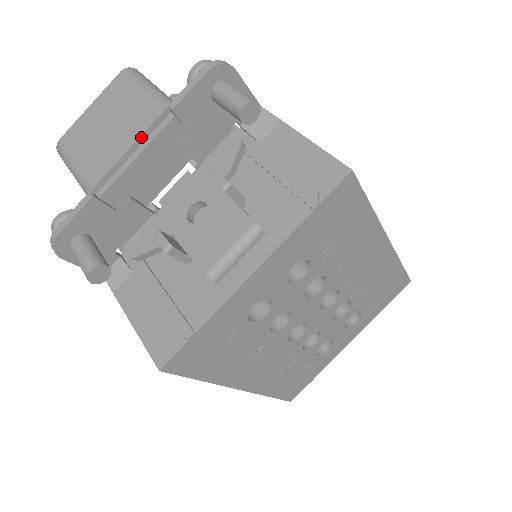
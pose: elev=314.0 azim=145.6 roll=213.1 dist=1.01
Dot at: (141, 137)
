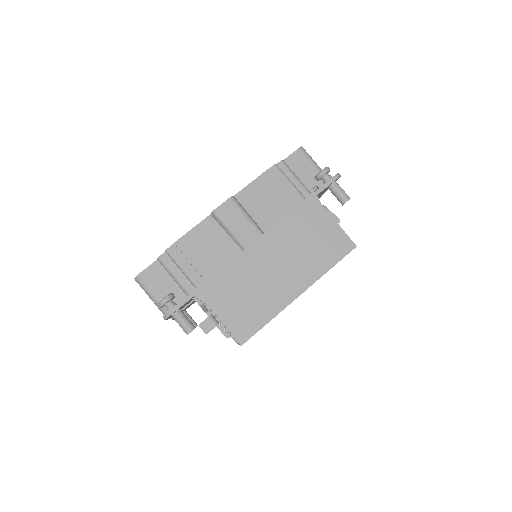
Dot at: occluded
